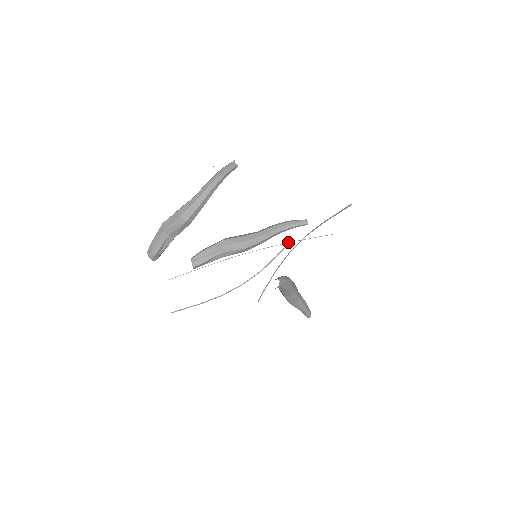
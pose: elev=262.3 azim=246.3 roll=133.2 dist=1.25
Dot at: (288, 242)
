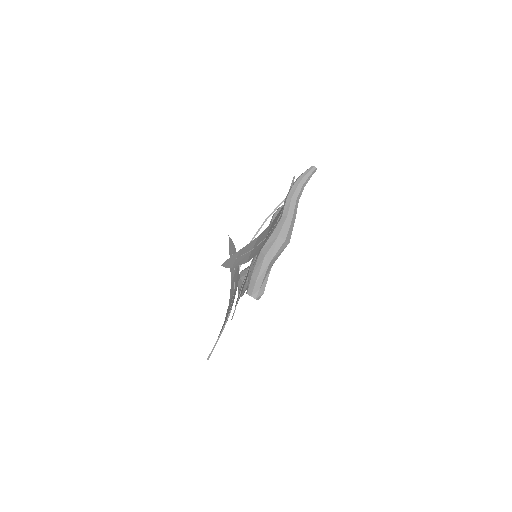
Dot at: occluded
